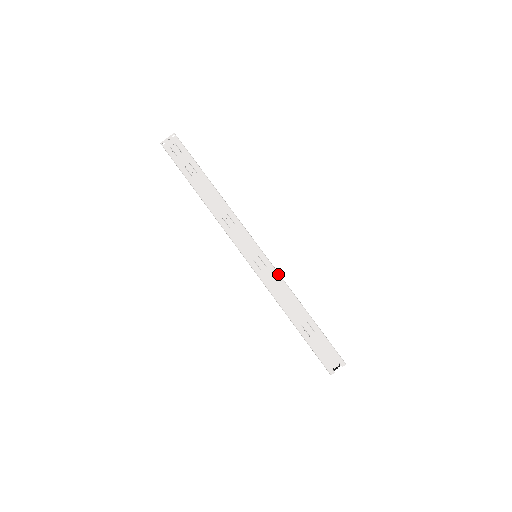
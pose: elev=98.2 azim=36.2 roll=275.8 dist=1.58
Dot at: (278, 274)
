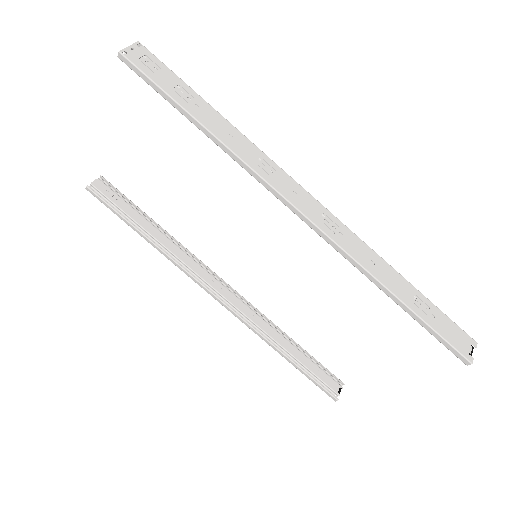
Dot at: (356, 236)
